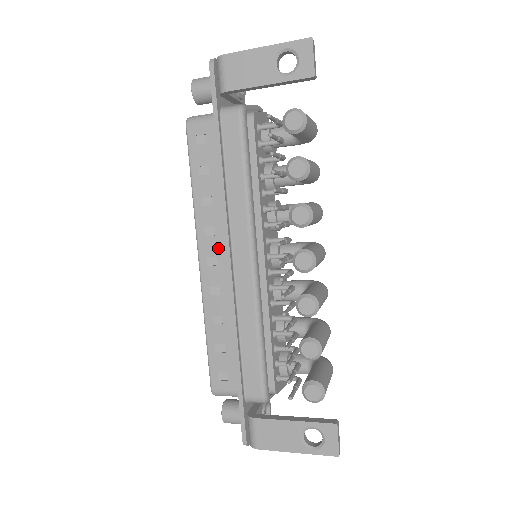
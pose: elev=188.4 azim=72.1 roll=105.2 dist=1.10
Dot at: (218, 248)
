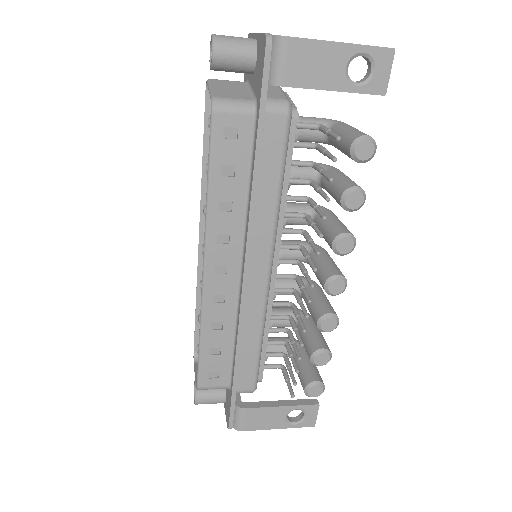
Dot at: (230, 257)
